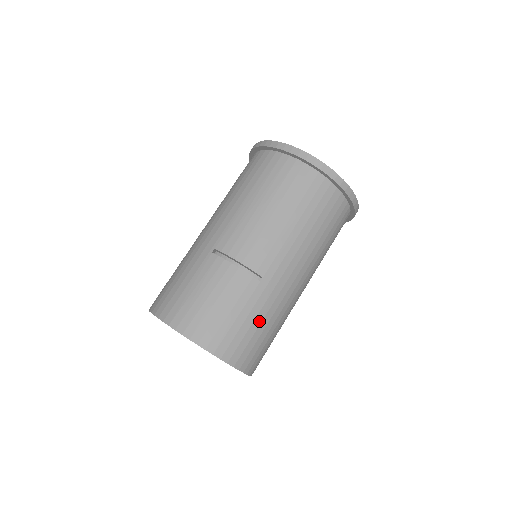
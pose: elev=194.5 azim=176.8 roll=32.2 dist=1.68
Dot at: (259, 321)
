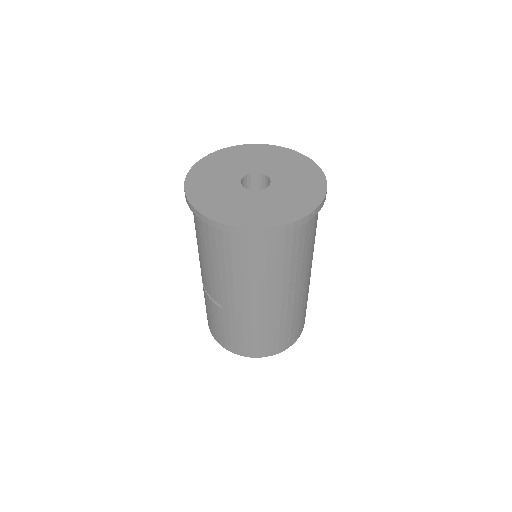
Dot at: (241, 332)
